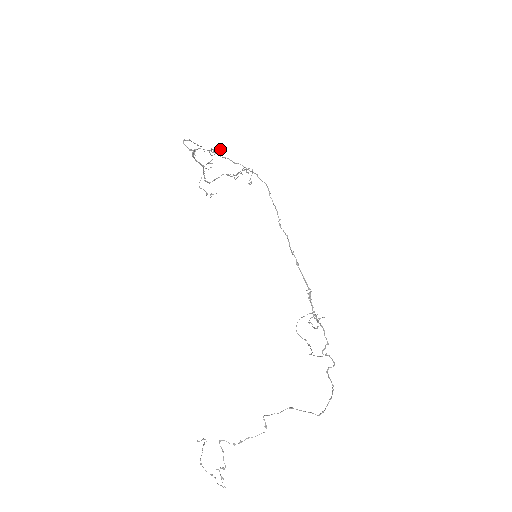
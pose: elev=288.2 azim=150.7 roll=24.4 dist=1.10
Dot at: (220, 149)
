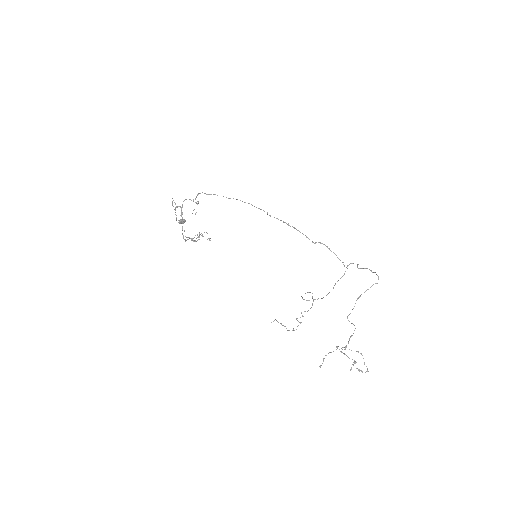
Dot at: (183, 219)
